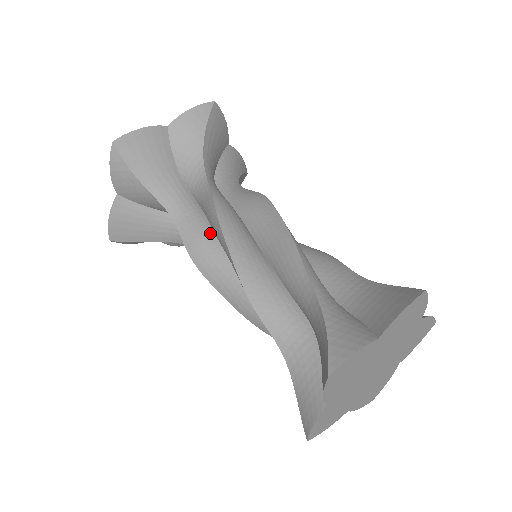
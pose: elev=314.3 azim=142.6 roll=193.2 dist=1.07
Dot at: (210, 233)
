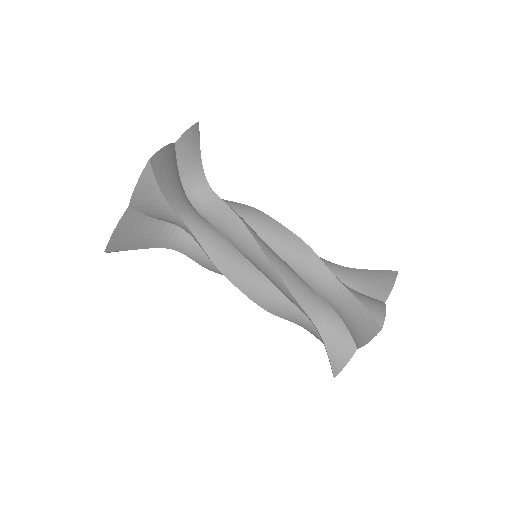
Dot at: occluded
